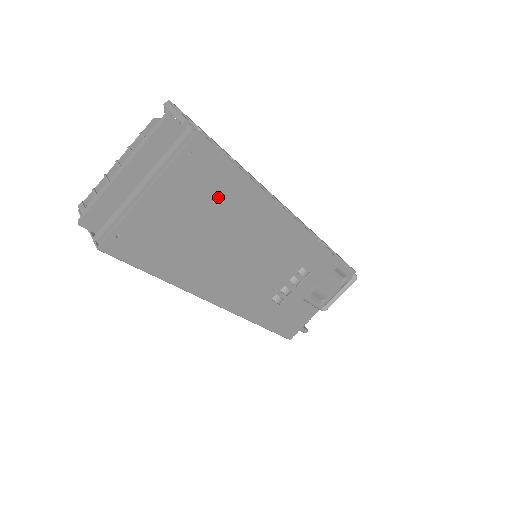
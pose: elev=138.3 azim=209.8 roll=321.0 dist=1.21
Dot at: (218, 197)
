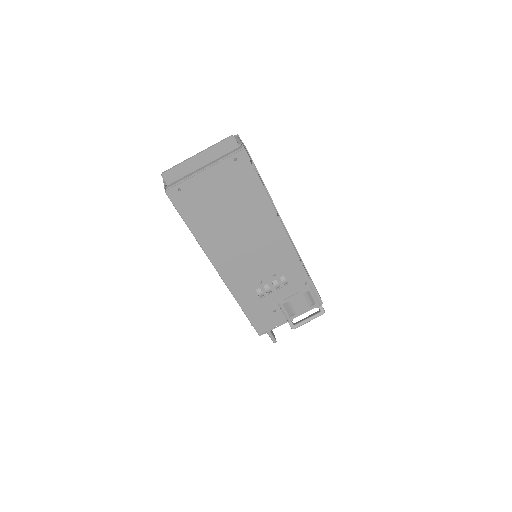
Dot at: (243, 194)
